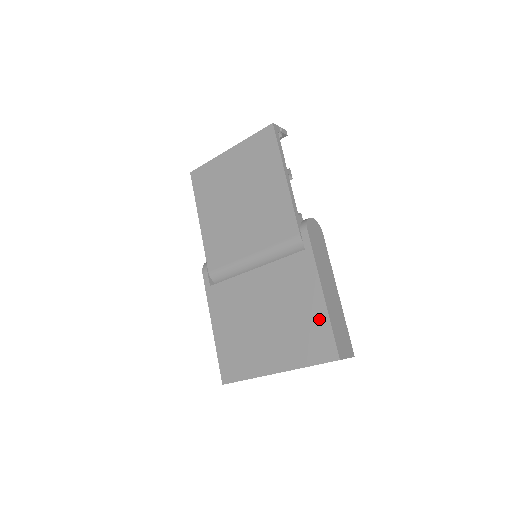
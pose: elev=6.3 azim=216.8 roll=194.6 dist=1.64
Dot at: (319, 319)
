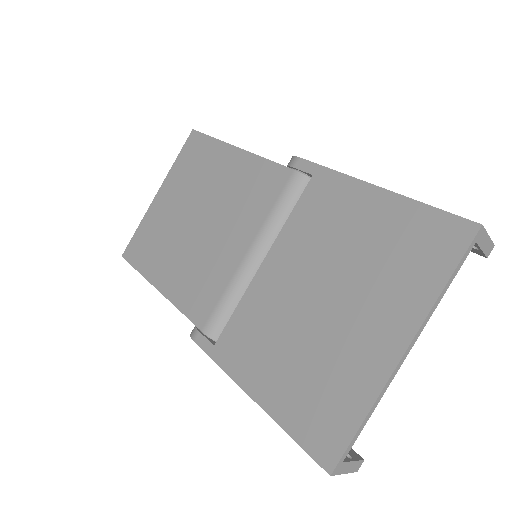
Dot at: (400, 215)
